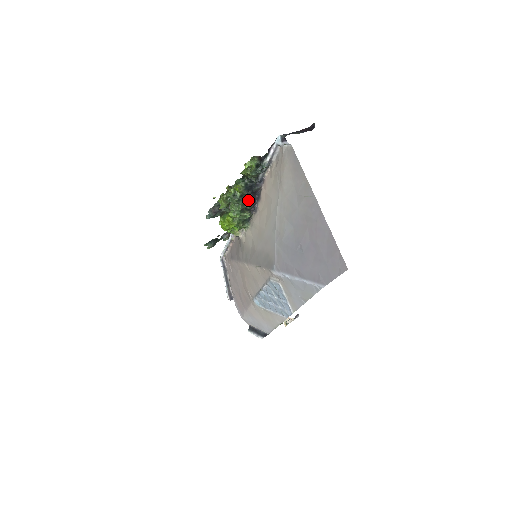
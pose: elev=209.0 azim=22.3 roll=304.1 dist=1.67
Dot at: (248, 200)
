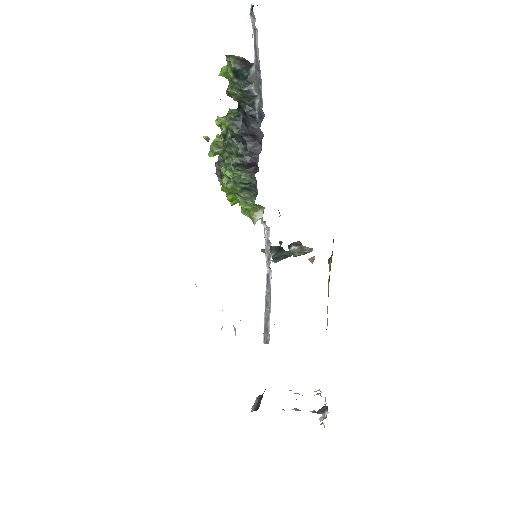
Dot at: (243, 147)
